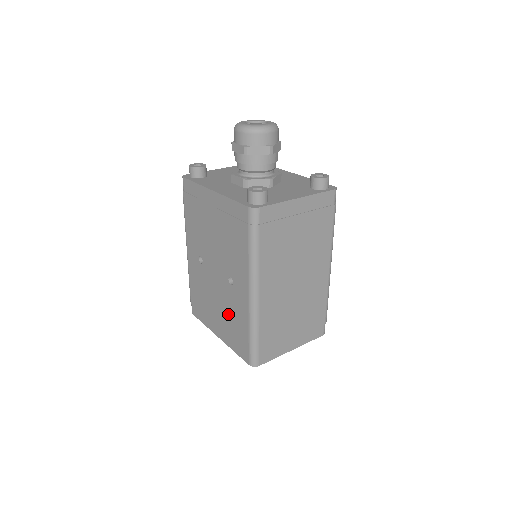
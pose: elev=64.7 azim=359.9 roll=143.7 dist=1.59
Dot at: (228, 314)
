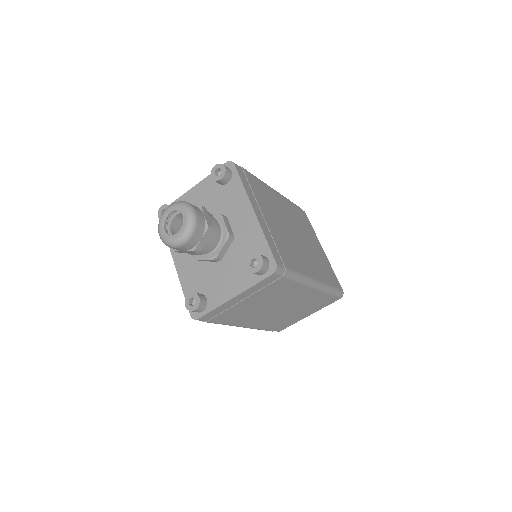
Dot at: occluded
